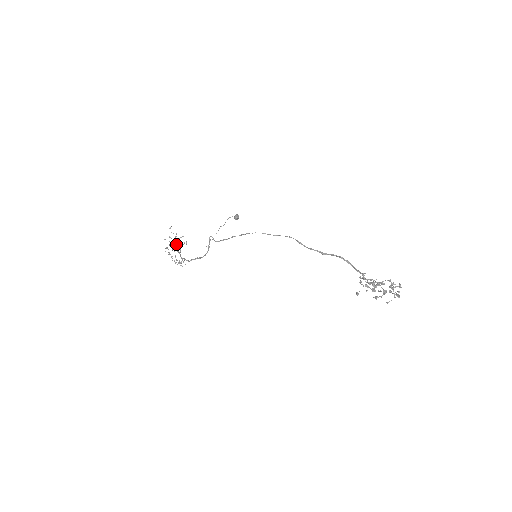
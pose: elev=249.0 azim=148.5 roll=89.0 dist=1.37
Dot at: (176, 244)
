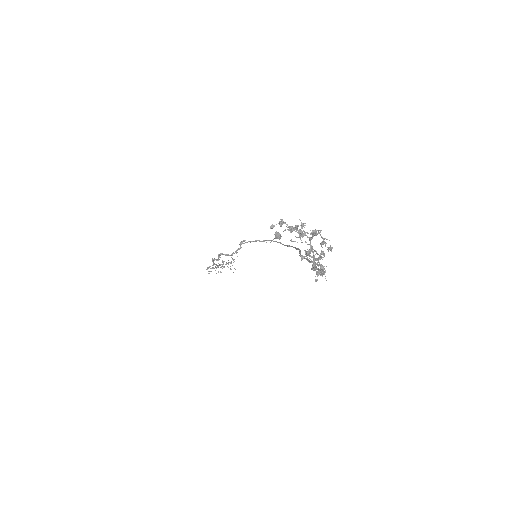
Dot at: (225, 264)
